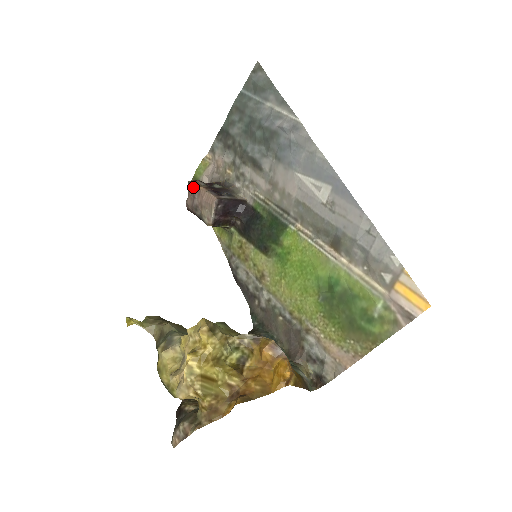
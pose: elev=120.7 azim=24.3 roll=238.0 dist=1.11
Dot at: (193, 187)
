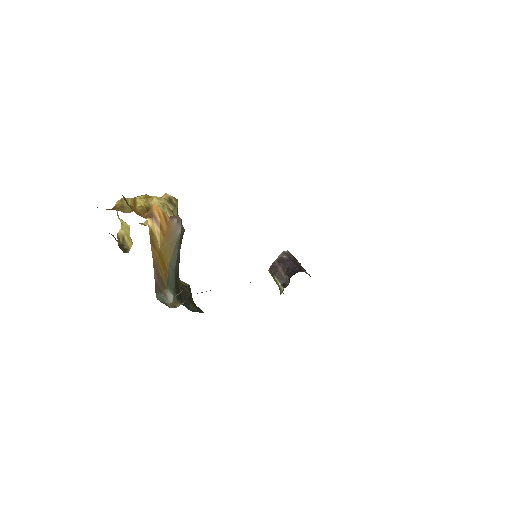
Dot at: occluded
